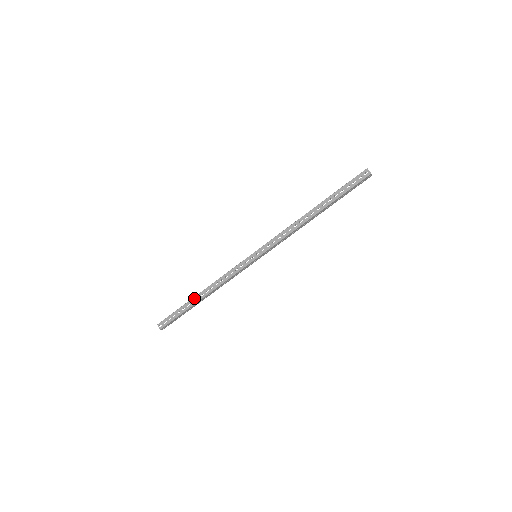
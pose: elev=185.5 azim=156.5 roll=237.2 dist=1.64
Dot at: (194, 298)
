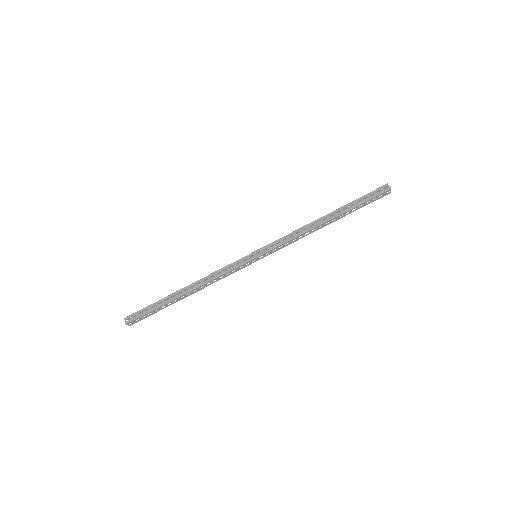
Dot at: (176, 292)
